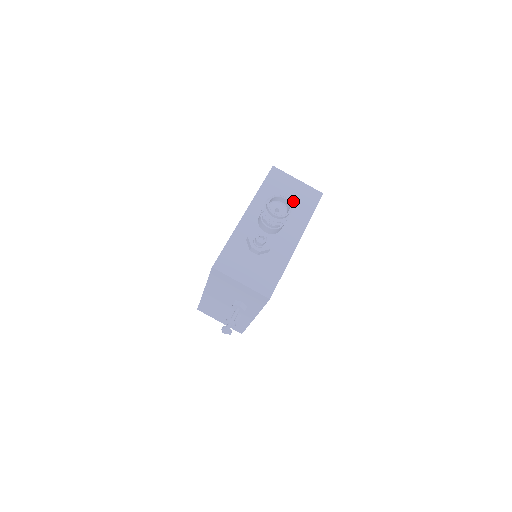
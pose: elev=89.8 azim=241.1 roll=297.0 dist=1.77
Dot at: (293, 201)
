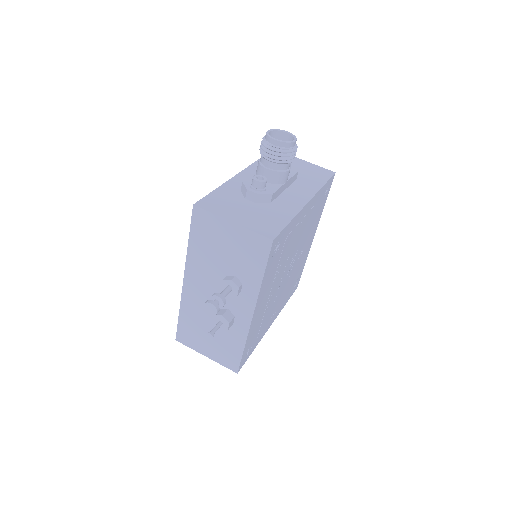
Dot at: (299, 172)
